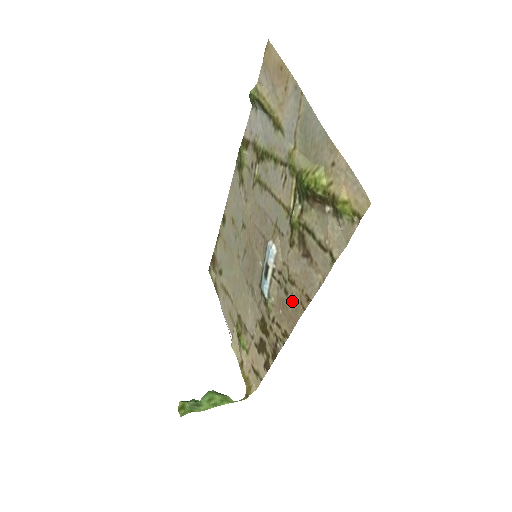
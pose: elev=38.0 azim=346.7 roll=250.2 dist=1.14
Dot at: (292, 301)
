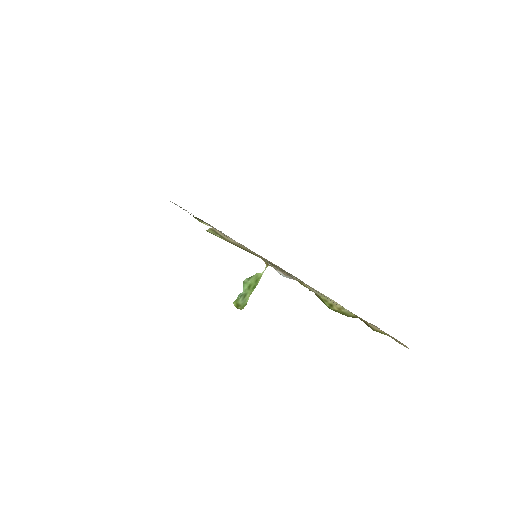
Dot at: occluded
